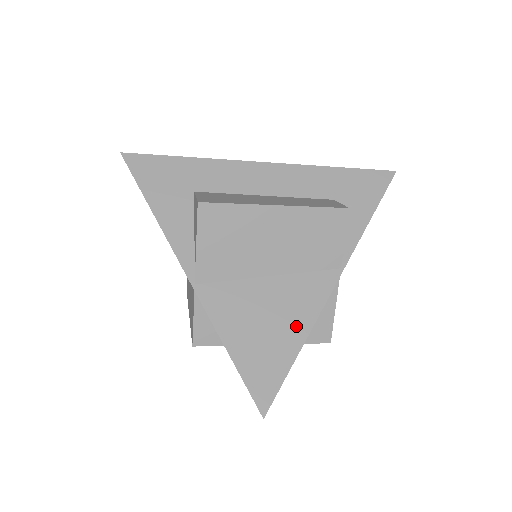
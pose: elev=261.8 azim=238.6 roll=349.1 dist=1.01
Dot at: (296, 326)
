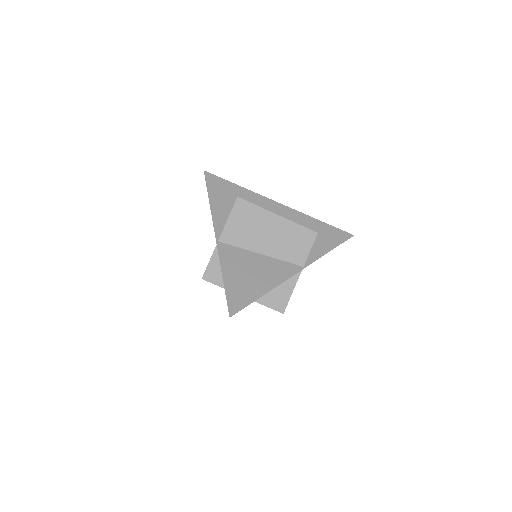
Dot at: (266, 283)
